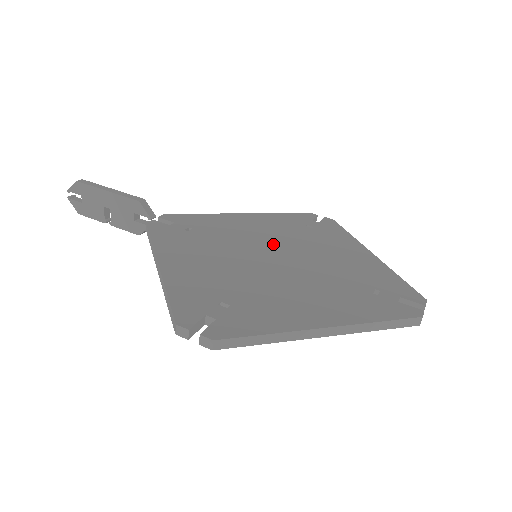
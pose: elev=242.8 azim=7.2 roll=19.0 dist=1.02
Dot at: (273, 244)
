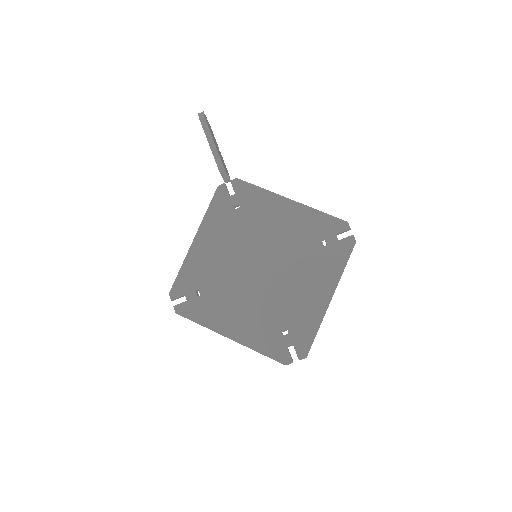
Dot at: (274, 252)
